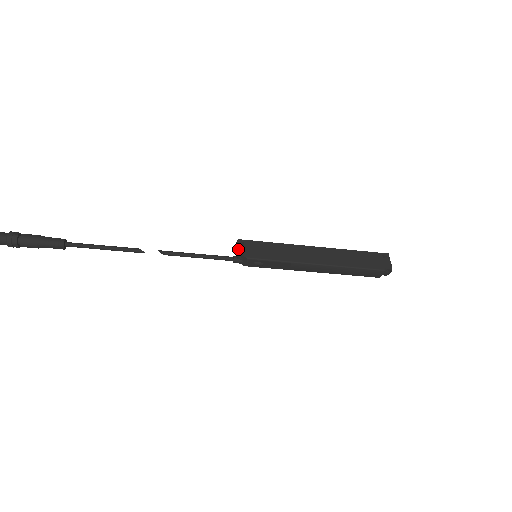
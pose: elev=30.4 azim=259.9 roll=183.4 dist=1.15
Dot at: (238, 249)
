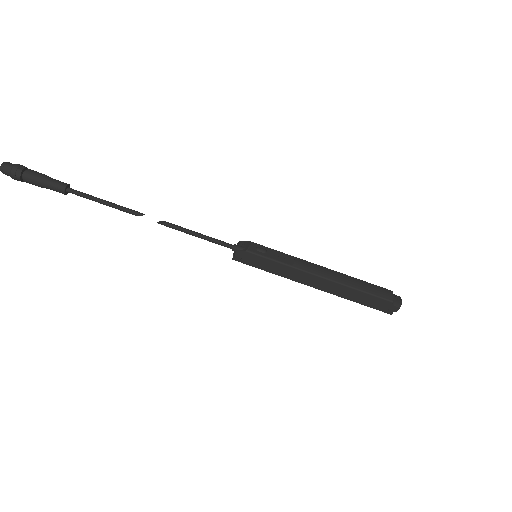
Dot at: occluded
